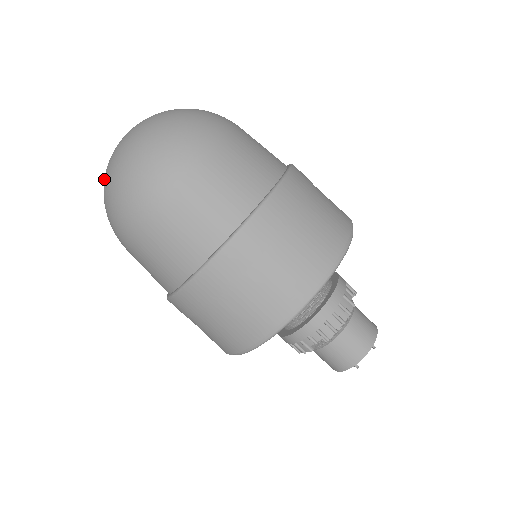
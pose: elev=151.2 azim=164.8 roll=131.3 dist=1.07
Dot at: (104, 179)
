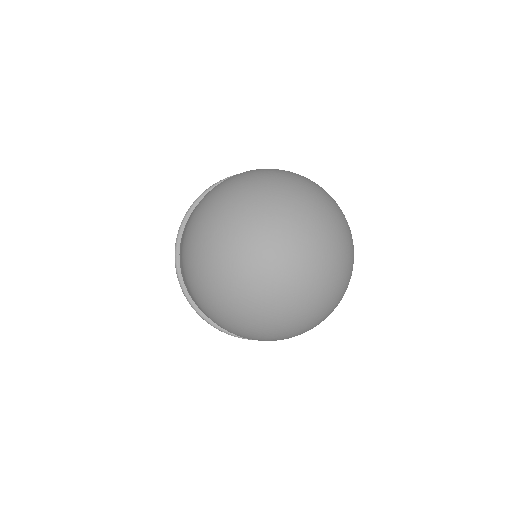
Dot at: (232, 291)
